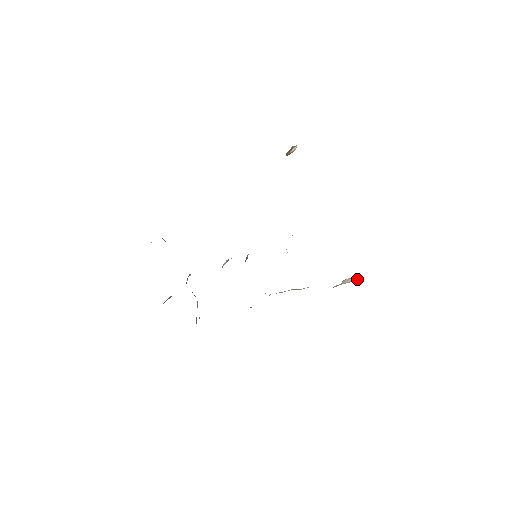
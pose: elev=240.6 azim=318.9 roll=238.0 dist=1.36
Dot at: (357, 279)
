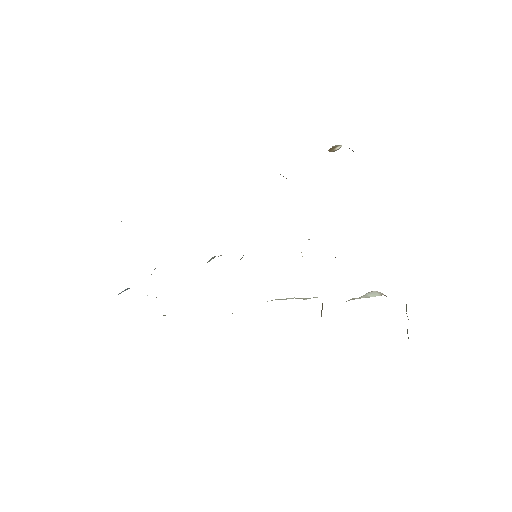
Dot at: (382, 294)
